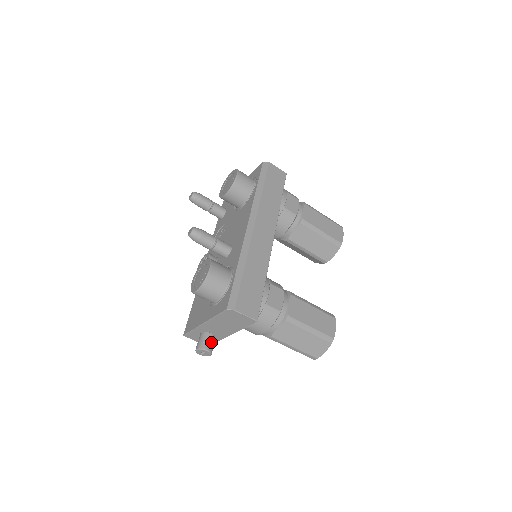
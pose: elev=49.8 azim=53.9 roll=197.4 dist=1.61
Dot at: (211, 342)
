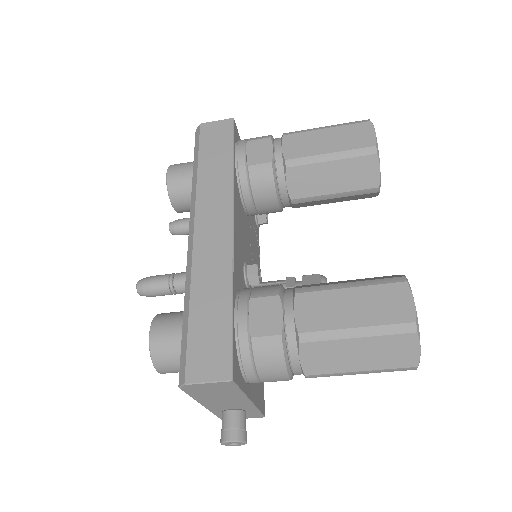
Dot at: (234, 424)
